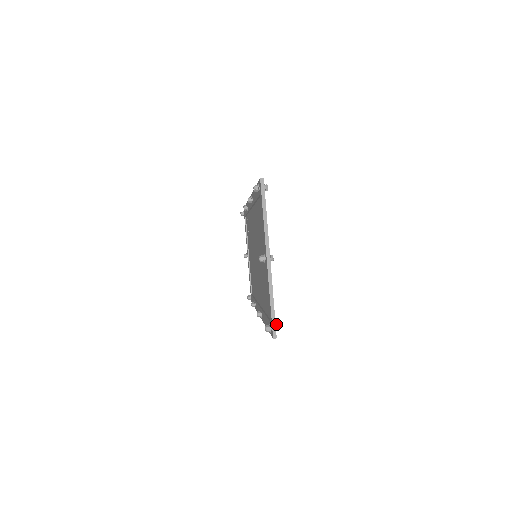
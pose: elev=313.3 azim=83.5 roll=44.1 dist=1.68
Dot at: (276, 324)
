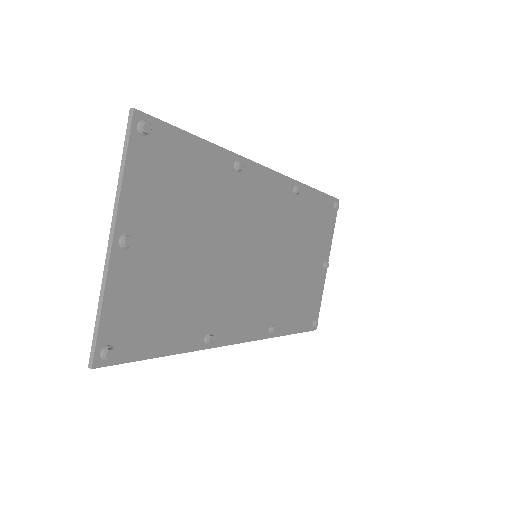
Dot at: (108, 348)
